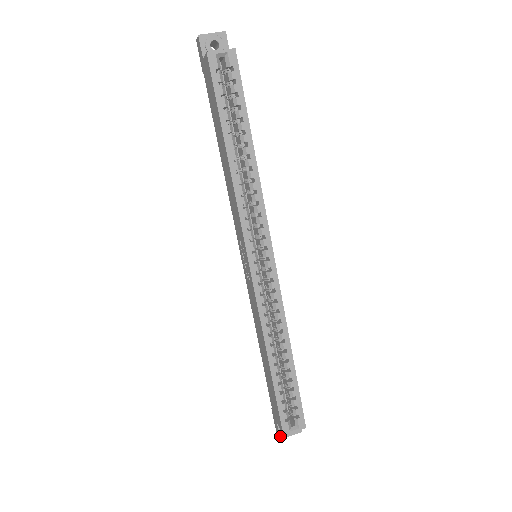
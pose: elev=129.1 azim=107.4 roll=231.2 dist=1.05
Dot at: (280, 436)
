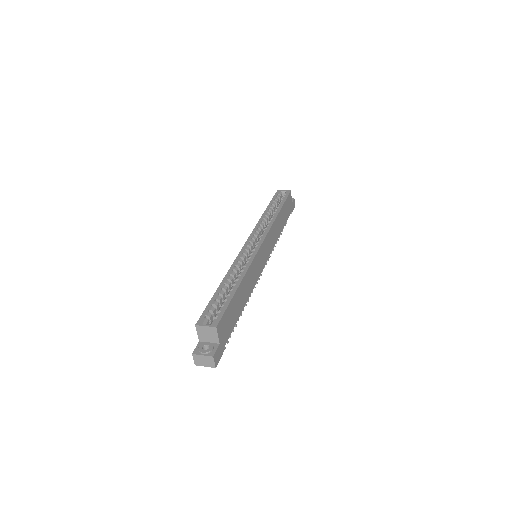
Dot at: (194, 352)
